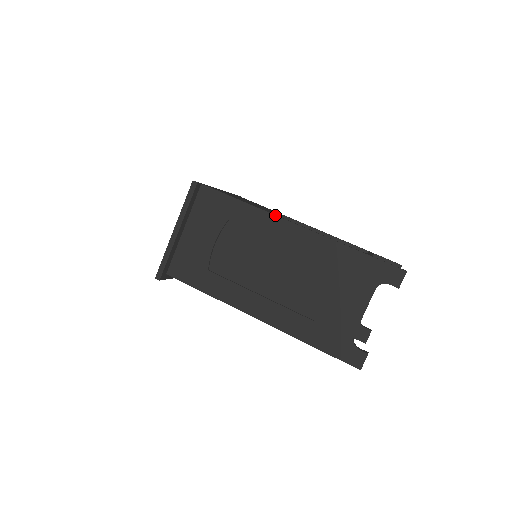
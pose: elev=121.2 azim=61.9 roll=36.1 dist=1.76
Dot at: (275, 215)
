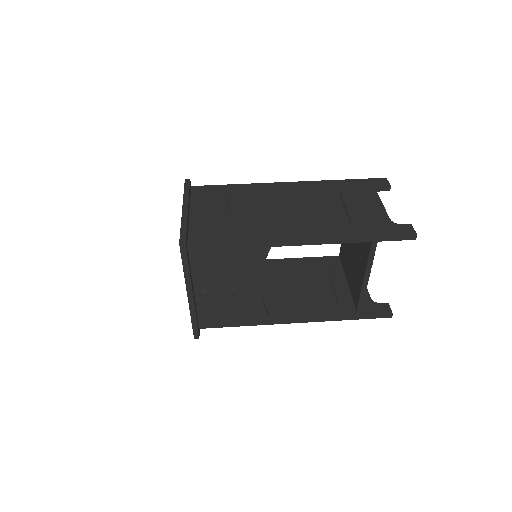
Dot at: (268, 183)
